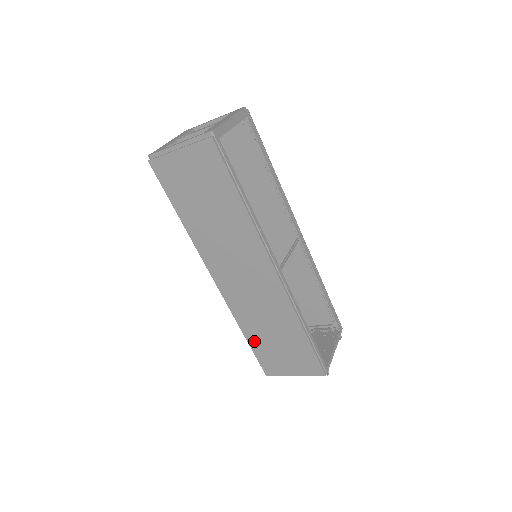
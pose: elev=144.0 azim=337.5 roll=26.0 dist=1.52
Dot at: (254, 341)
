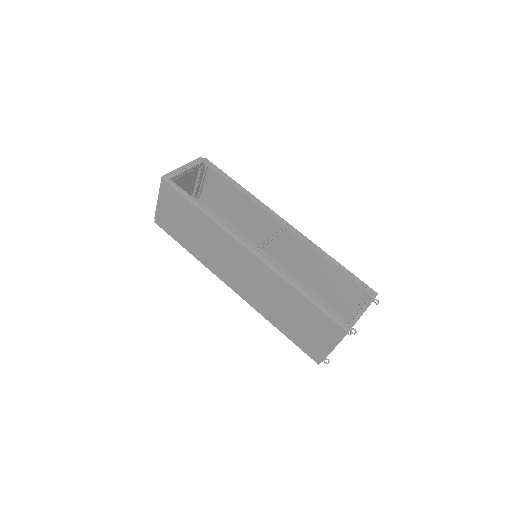
Dot at: (286, 330)
